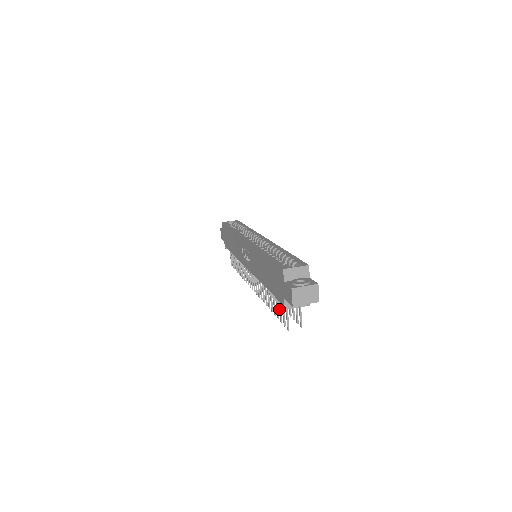
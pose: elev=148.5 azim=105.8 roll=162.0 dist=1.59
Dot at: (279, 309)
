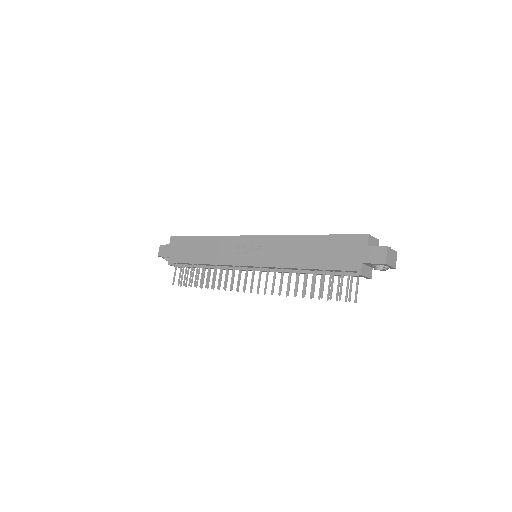
Dot at: (331, 285)
